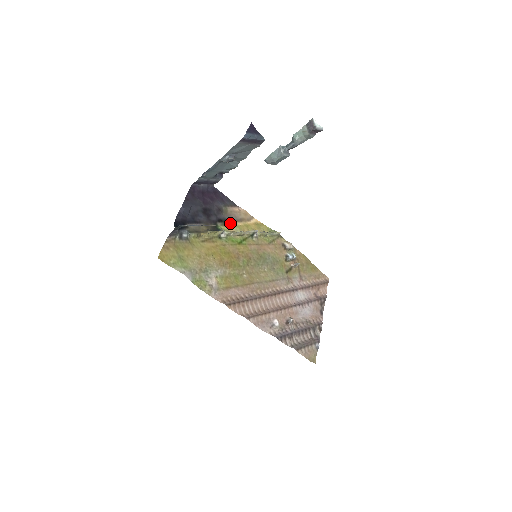
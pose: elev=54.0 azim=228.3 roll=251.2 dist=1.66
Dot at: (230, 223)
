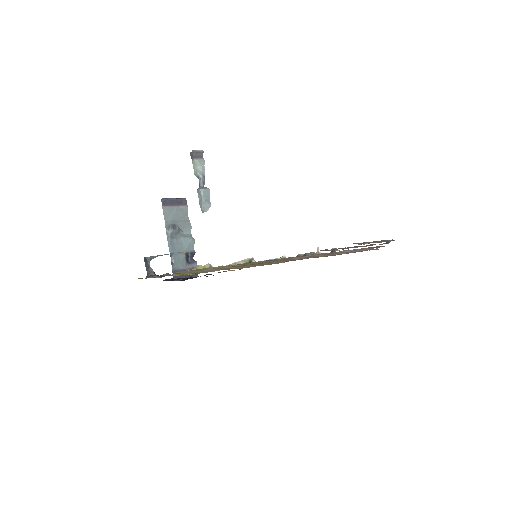
Dot at: occluded
